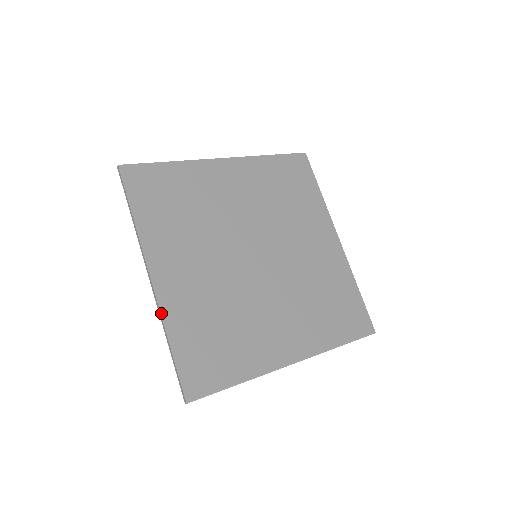
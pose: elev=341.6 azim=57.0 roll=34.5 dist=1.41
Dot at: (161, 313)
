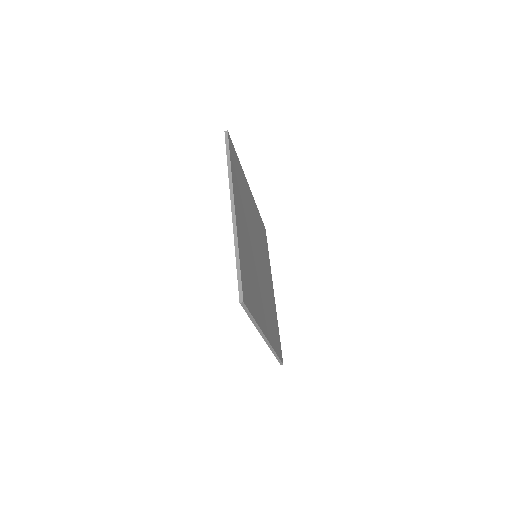
Dot at: (237, 232)
